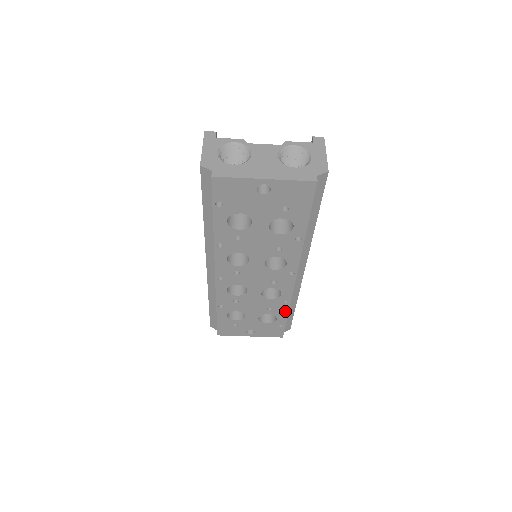
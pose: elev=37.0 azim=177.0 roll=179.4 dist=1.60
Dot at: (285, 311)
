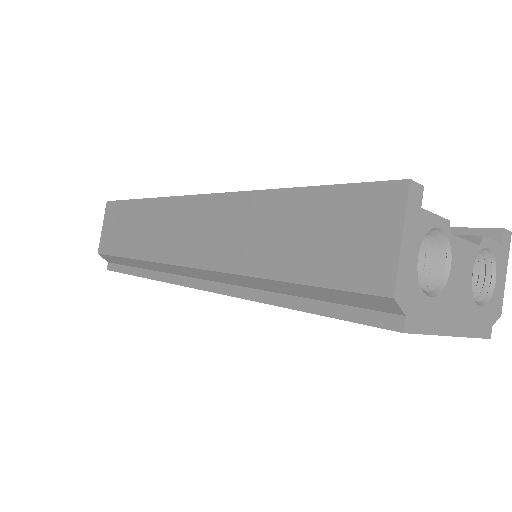
Dot at: occluded
